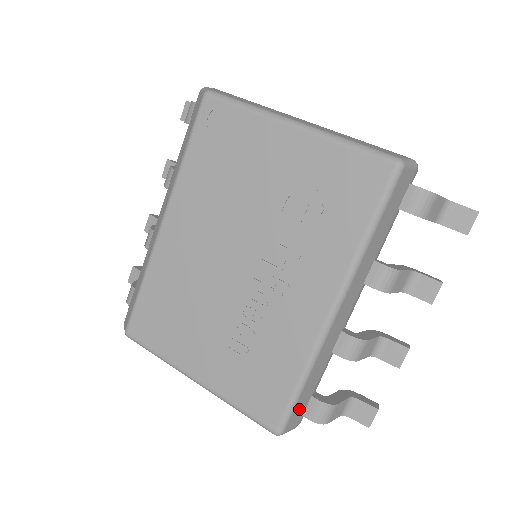
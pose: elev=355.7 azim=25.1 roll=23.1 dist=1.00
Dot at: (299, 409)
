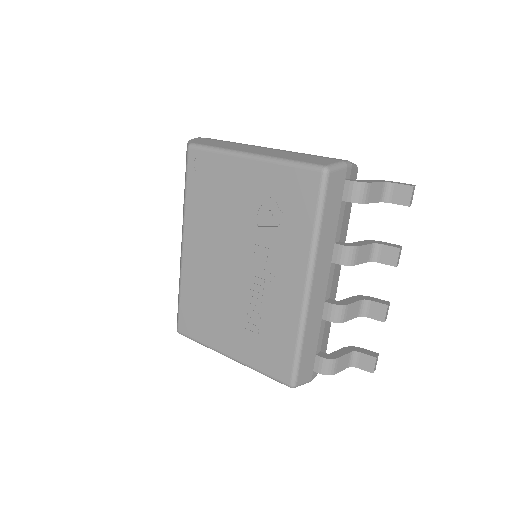
Dot at: (306, 366)
